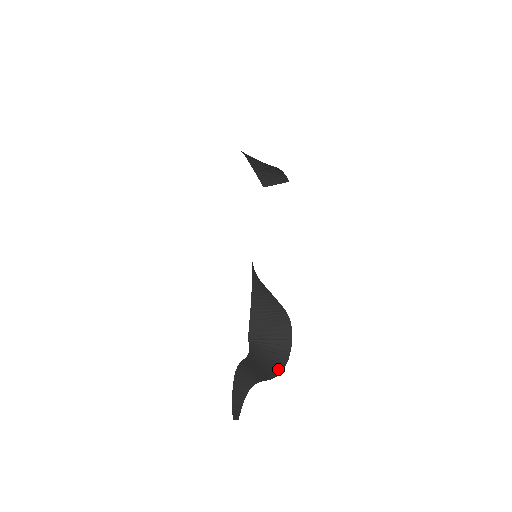
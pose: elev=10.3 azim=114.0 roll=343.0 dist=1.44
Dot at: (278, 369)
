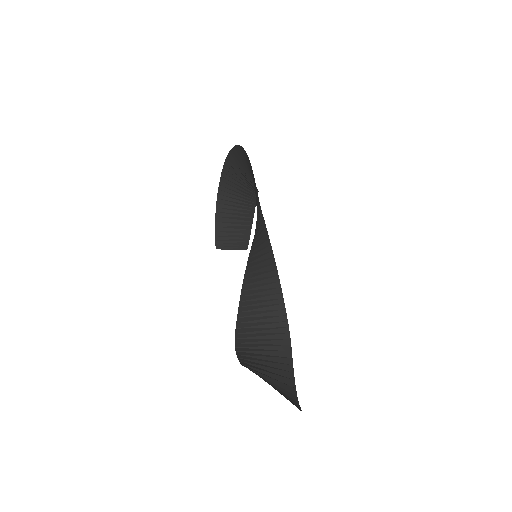
Dot at: occluded
